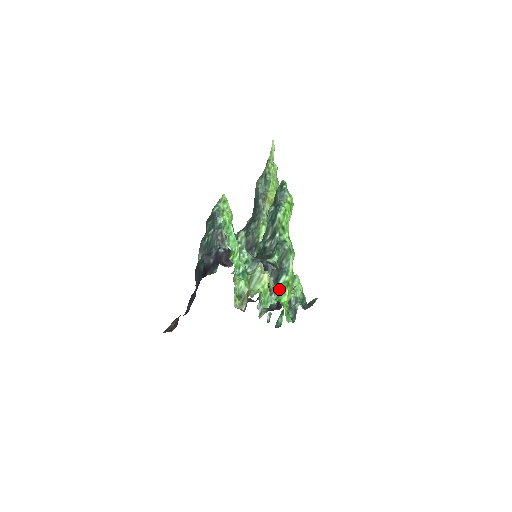
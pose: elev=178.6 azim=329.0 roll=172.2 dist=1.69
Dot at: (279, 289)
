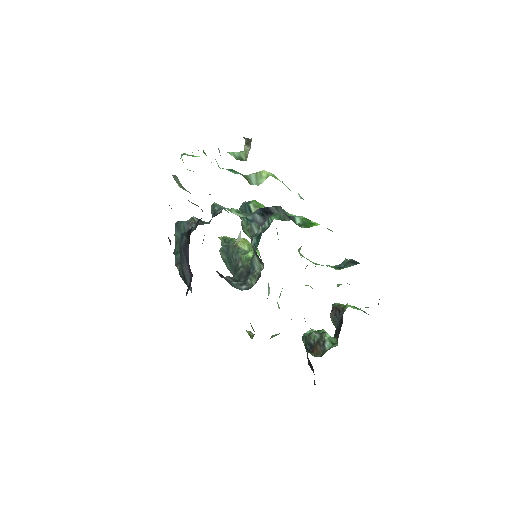
Dot at: (301, 222)
